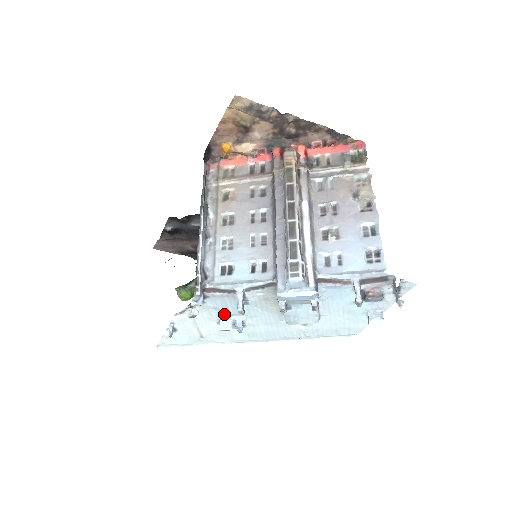
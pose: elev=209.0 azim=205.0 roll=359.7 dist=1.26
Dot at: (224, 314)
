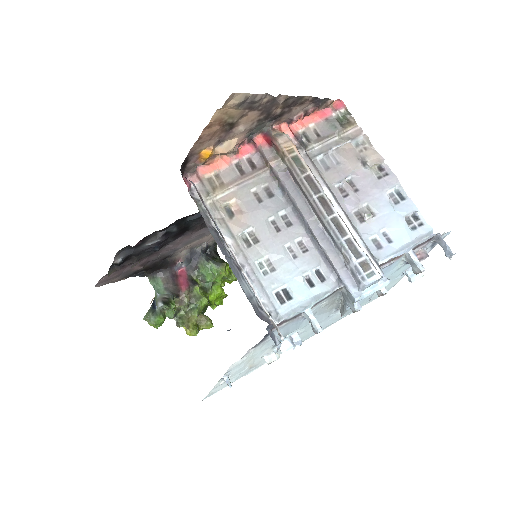
Dot at: occluded
